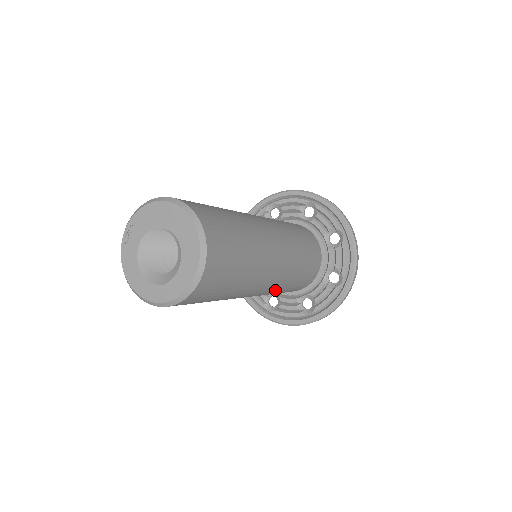
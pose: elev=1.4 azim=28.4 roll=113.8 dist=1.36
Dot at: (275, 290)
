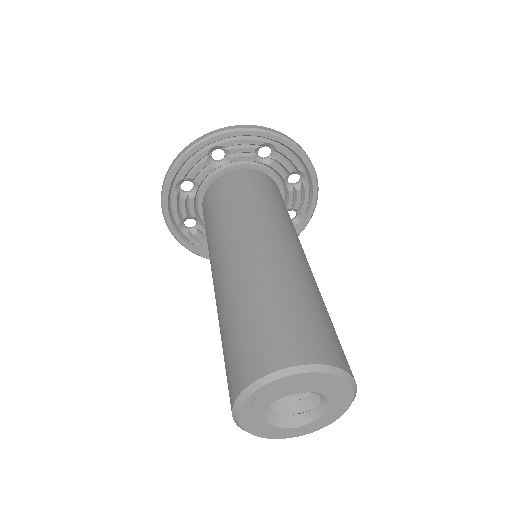
Dot at: occluded
